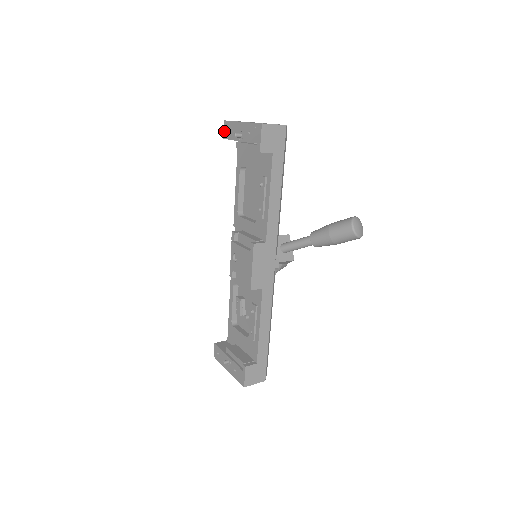
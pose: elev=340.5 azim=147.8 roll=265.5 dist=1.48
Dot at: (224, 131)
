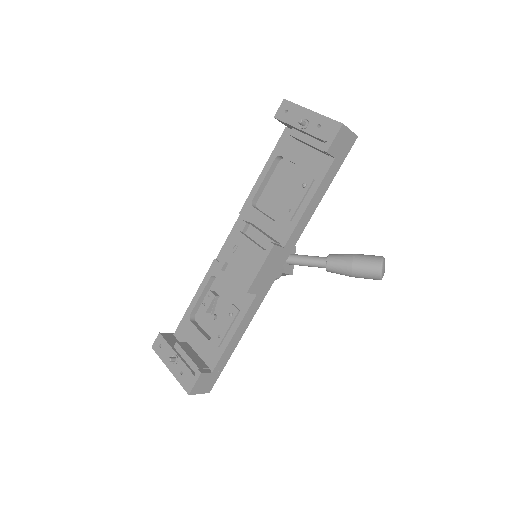
Dot at: (279, 110)
